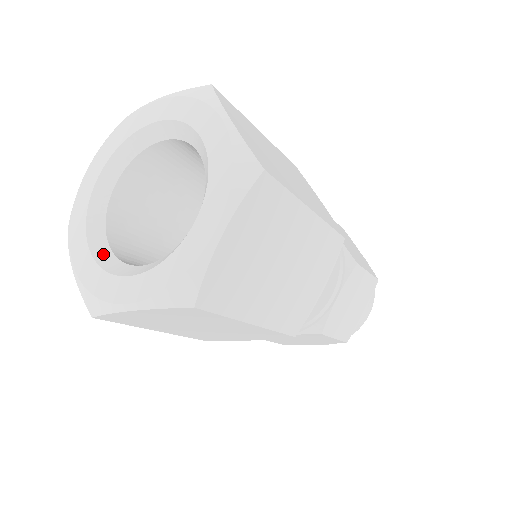
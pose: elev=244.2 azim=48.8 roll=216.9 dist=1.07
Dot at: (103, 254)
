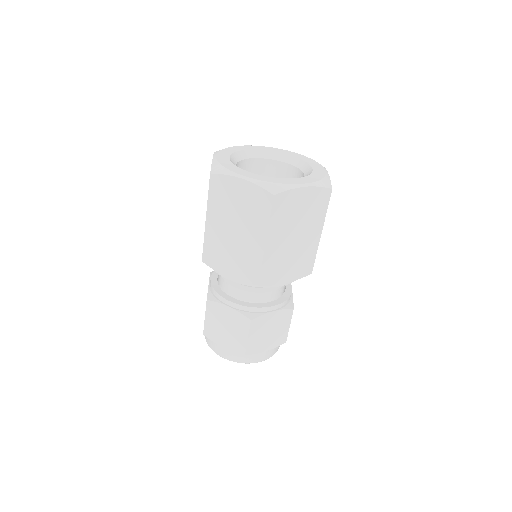
Dot at: (234, 164)
